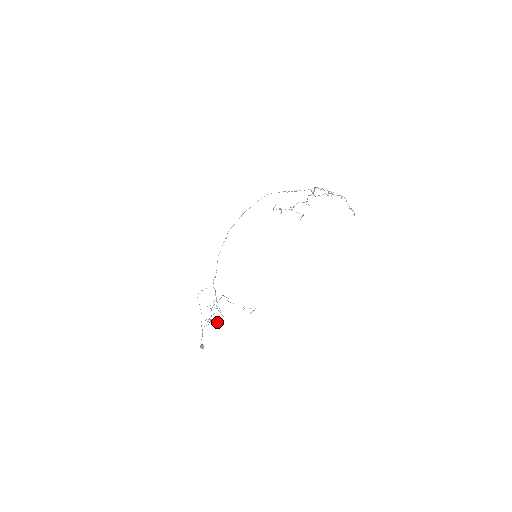
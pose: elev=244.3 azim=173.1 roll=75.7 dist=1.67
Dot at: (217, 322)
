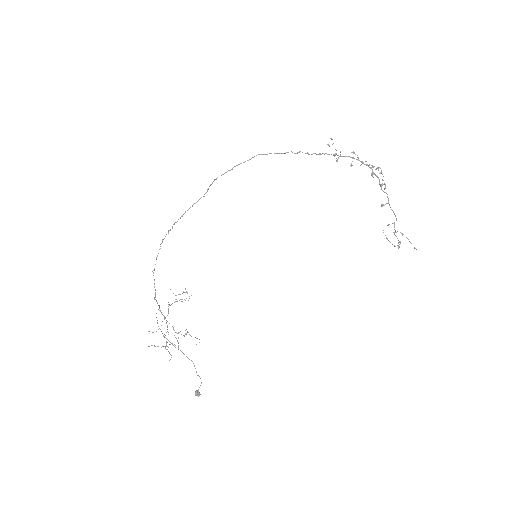
Dot at: (178, 345)
